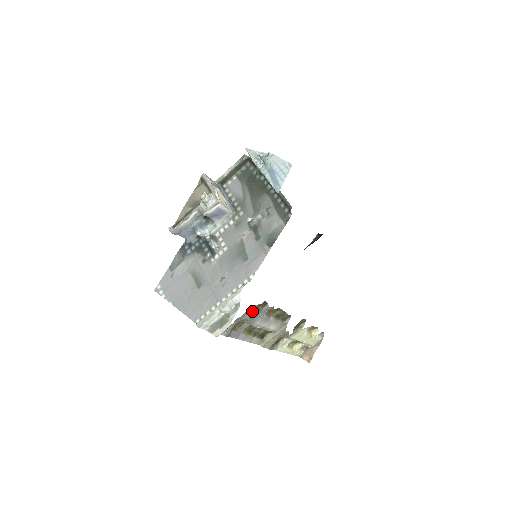
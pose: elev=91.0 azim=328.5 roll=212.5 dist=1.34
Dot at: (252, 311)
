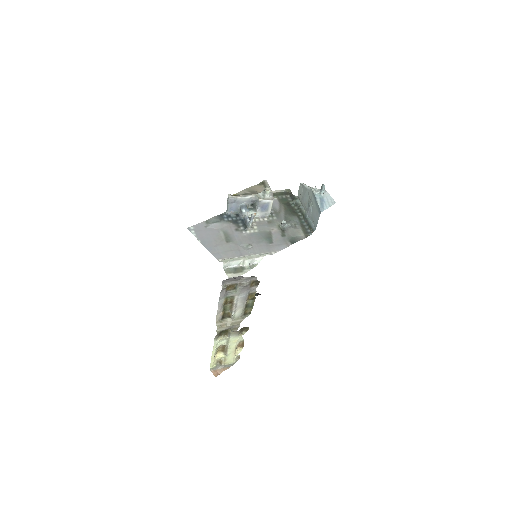
Dot at: (251, 281)
